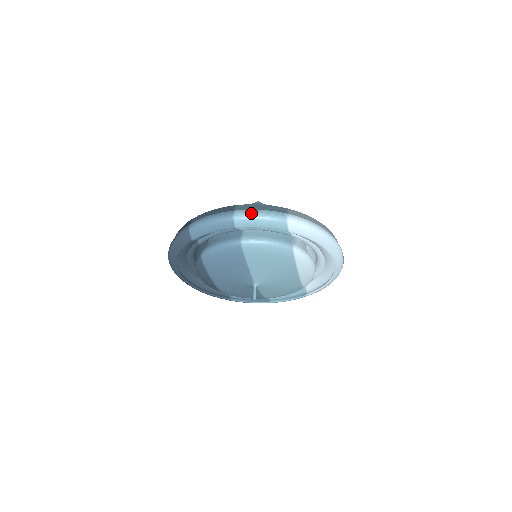
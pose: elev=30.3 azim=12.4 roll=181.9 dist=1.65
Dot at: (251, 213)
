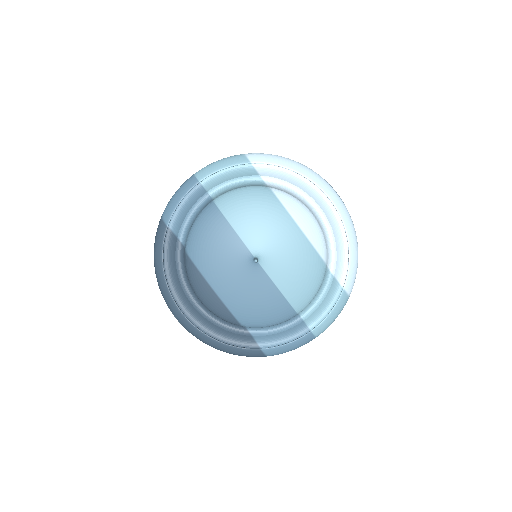
Dot at: (209, 165)
